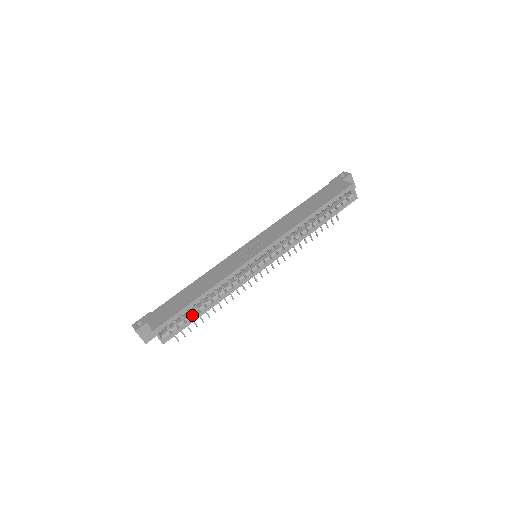
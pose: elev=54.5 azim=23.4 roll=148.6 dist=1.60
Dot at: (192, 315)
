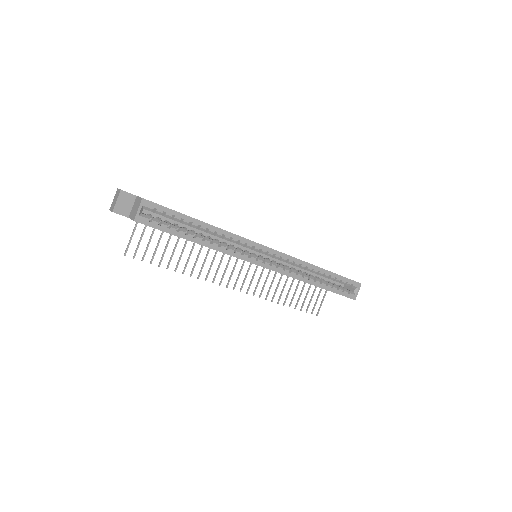
Dot at: (177, 231)
